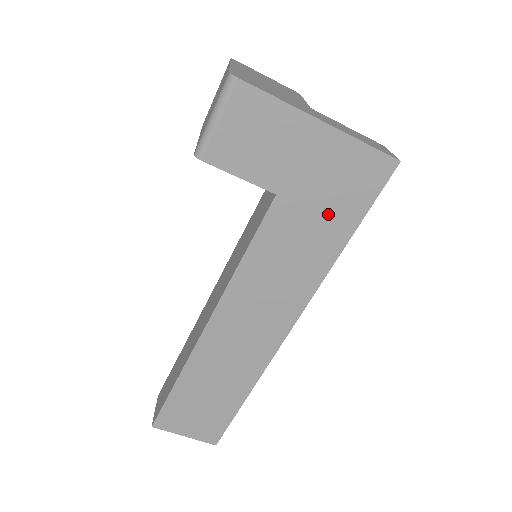
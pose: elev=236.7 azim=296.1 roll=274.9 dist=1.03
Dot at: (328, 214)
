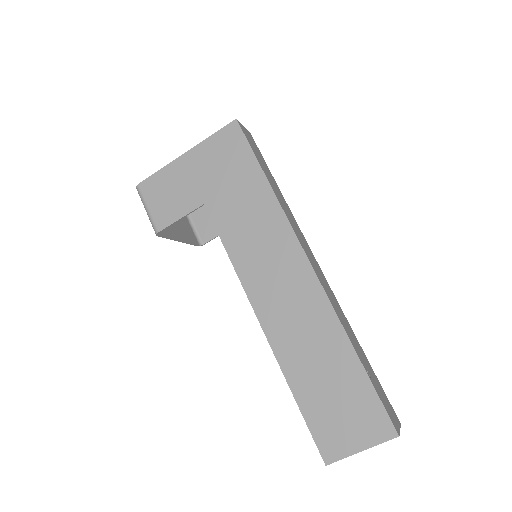
Dot at: (238, 180)
